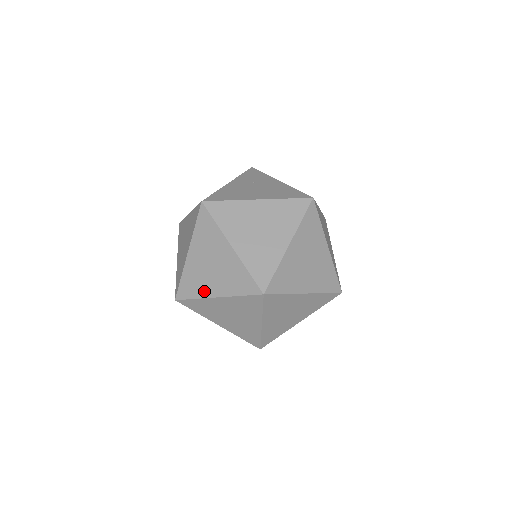
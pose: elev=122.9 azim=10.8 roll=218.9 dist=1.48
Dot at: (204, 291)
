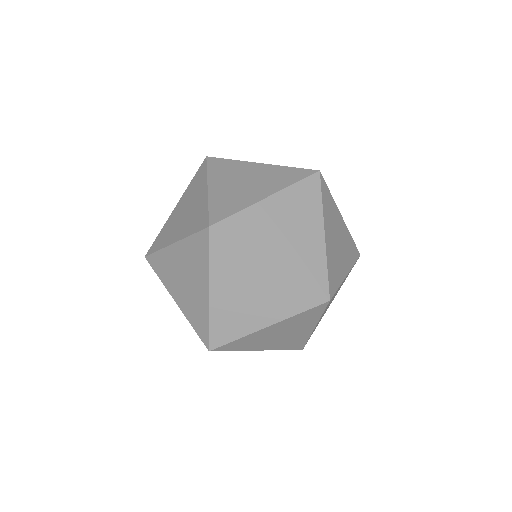
Dot at: (168, 240)
